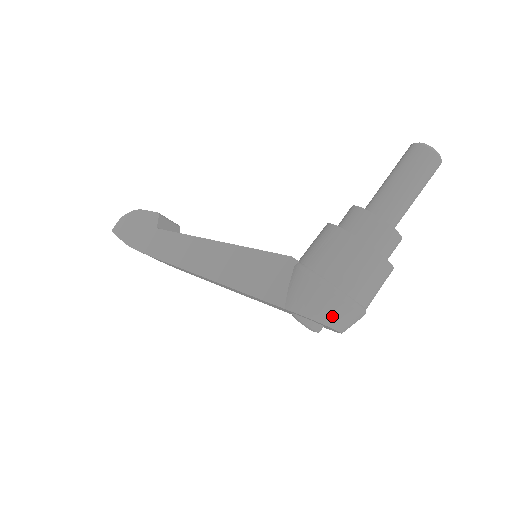
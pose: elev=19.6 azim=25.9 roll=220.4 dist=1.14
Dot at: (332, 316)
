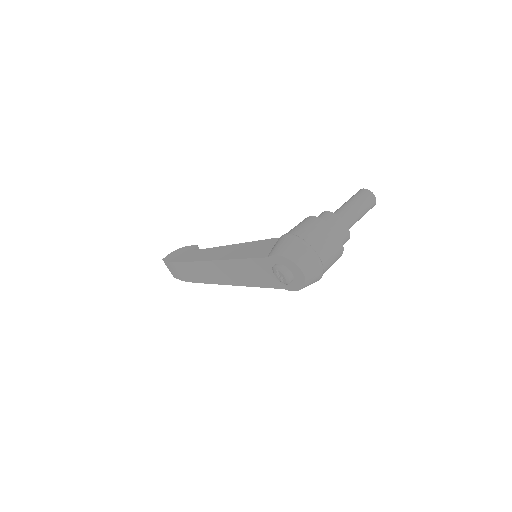
Dot at: (297, 255)
